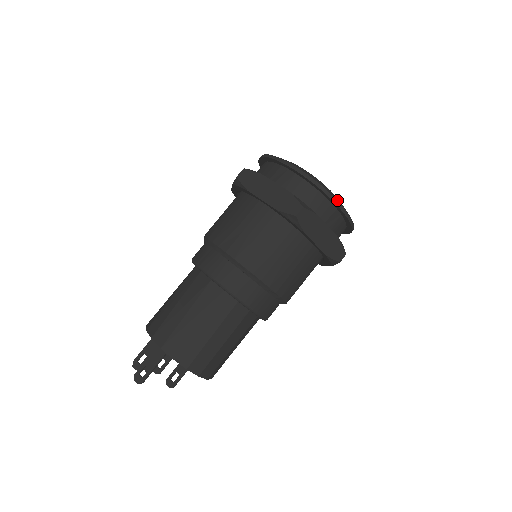
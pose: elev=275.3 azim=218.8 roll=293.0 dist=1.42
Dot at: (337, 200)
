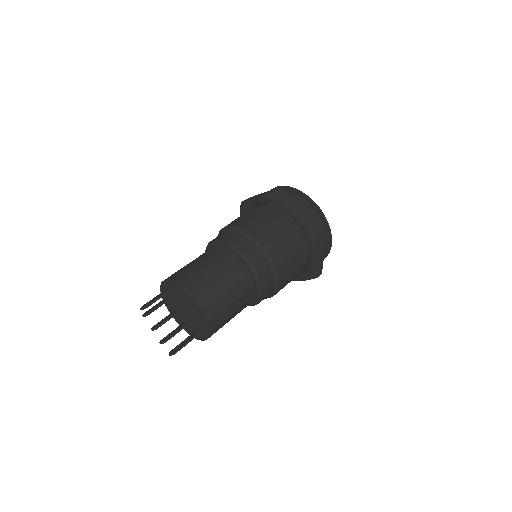
Dot at: (307, 195)
